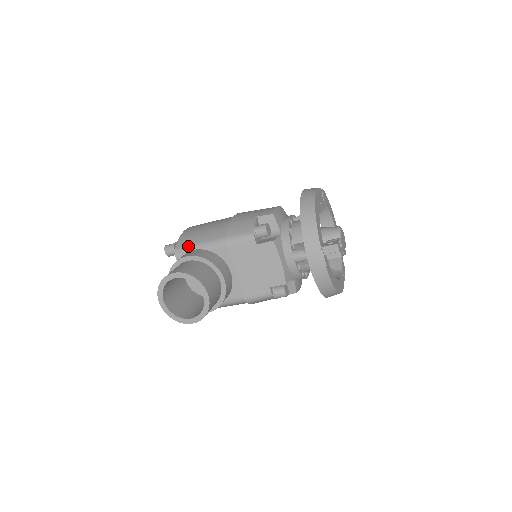
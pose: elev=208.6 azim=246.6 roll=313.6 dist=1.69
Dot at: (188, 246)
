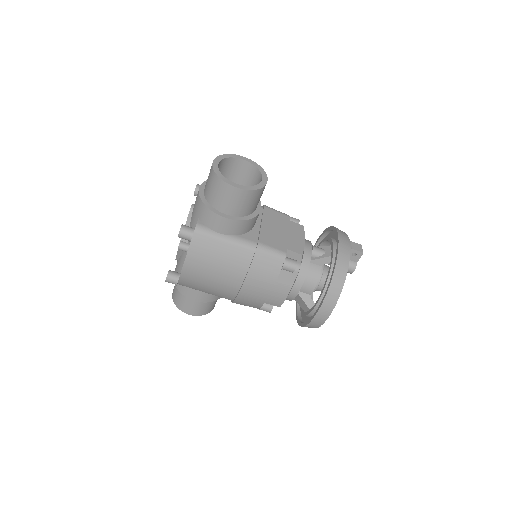
Dot at: occluded
